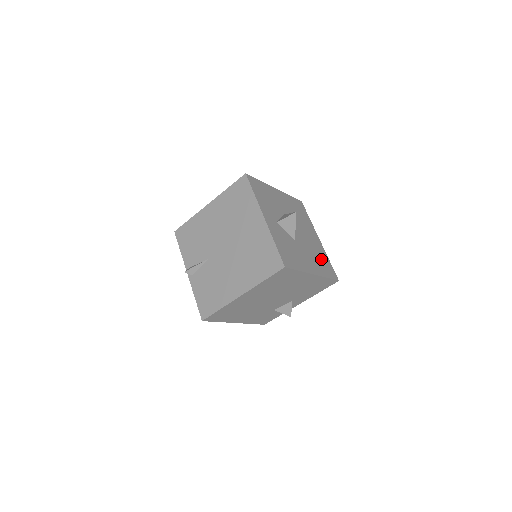
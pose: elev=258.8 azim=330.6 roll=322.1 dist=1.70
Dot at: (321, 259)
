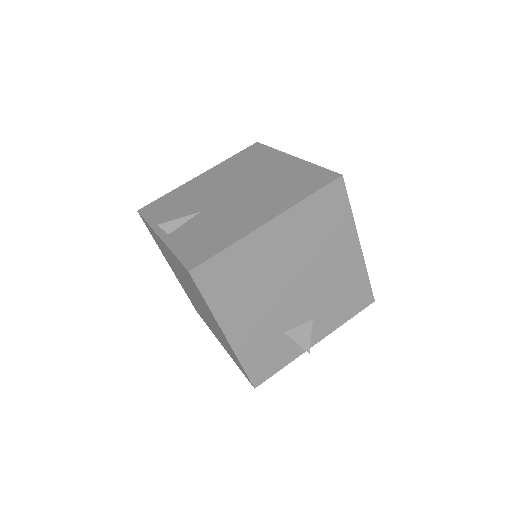
Dot at: occluded
